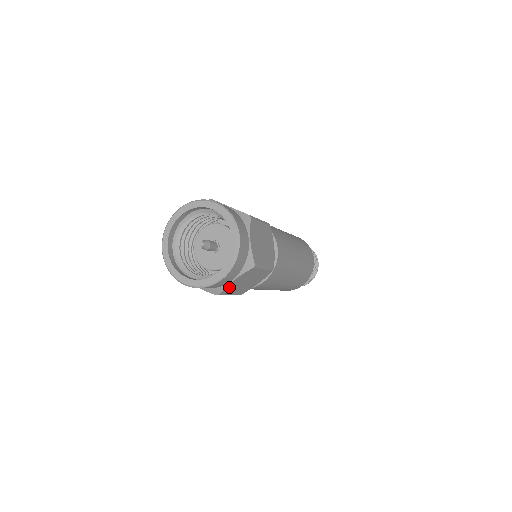
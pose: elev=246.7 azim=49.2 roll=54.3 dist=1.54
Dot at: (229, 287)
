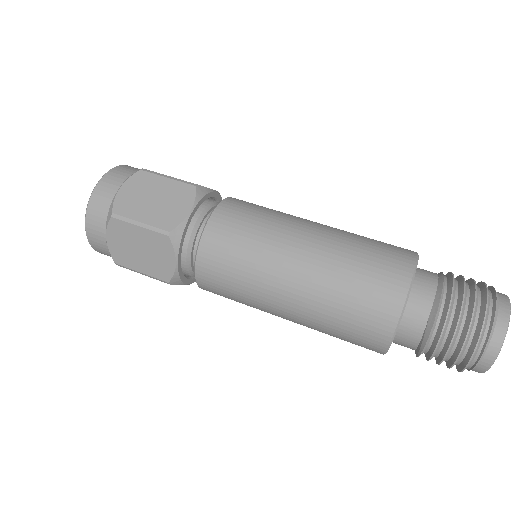
Dot at: (123, 202)
